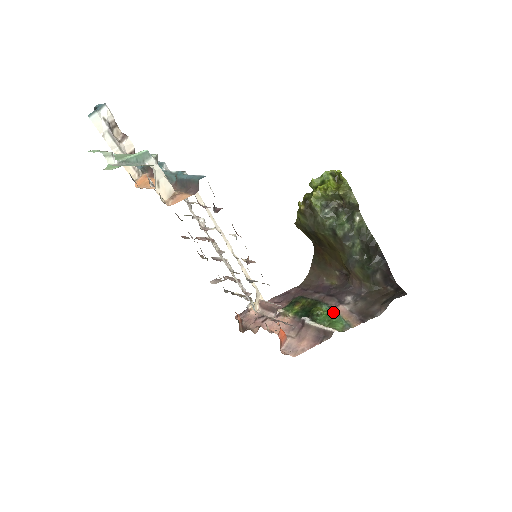
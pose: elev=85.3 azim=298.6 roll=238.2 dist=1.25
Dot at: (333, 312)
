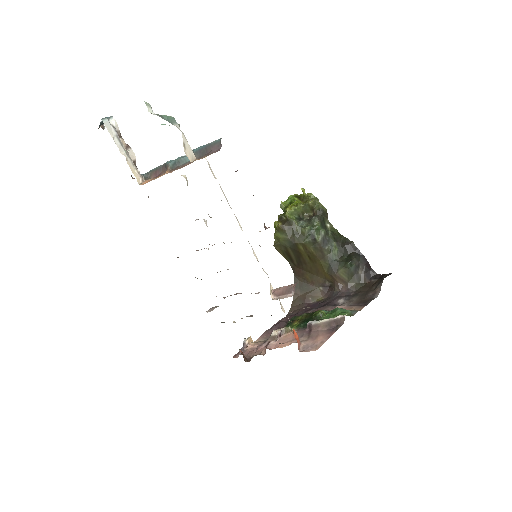
Dot at: (334, 309)
